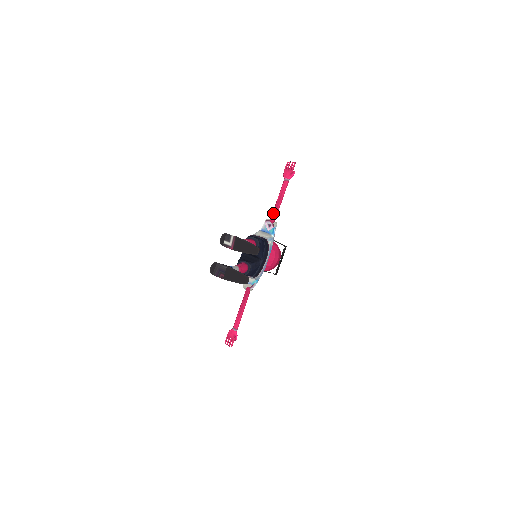
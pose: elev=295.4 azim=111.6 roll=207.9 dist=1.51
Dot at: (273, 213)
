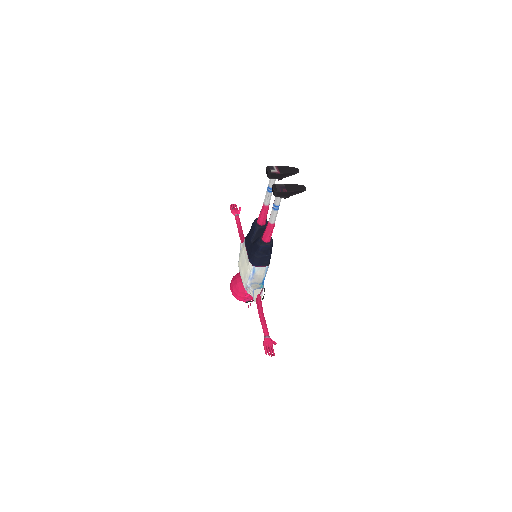
Dot at: (242, 237)
